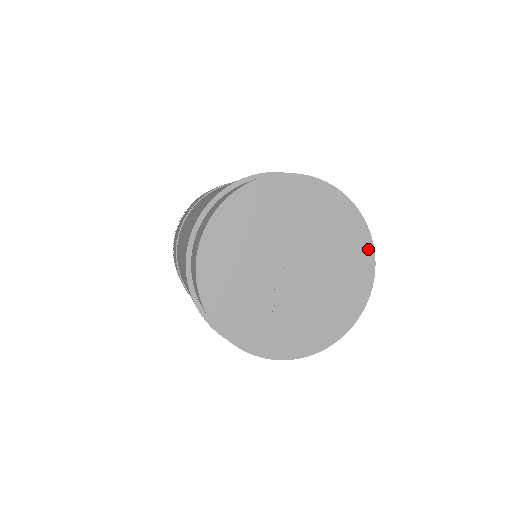
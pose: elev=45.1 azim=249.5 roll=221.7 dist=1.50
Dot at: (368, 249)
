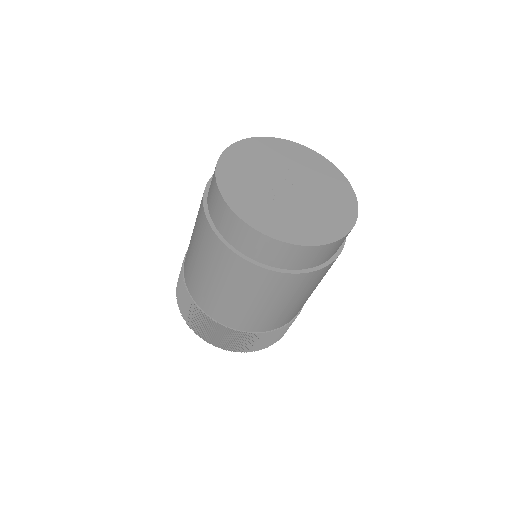
Dot at: (352, 197)
